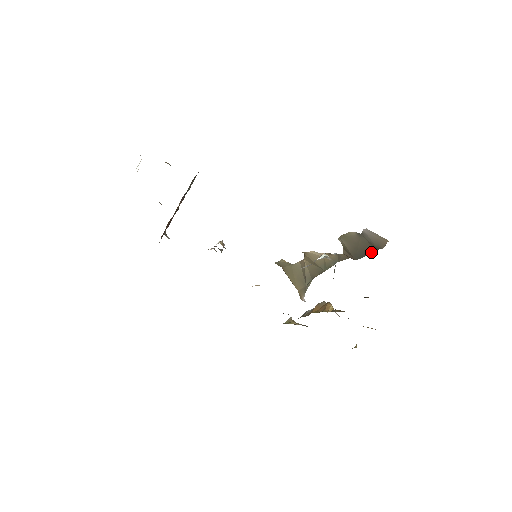
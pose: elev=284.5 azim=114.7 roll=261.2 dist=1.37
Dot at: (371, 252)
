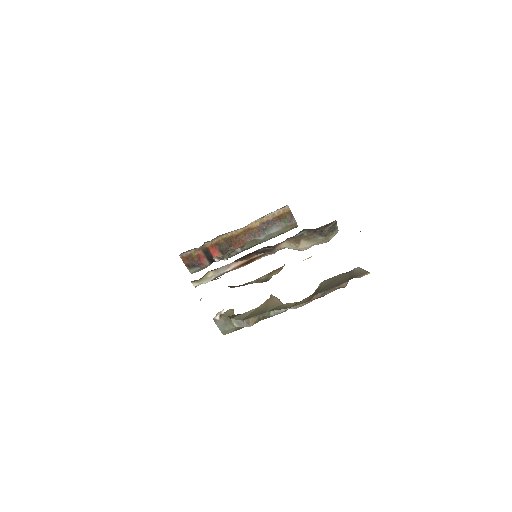
Dot at: (342, 284)
